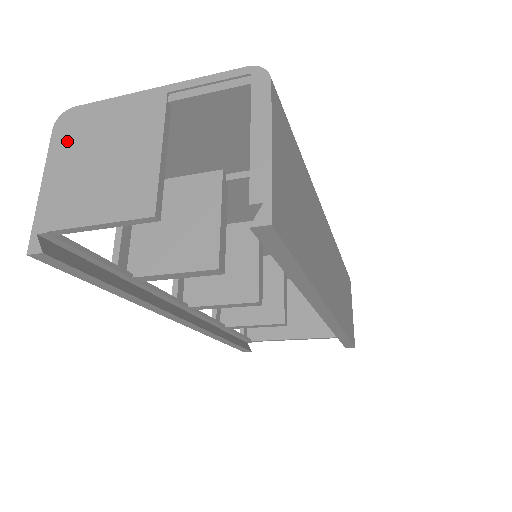
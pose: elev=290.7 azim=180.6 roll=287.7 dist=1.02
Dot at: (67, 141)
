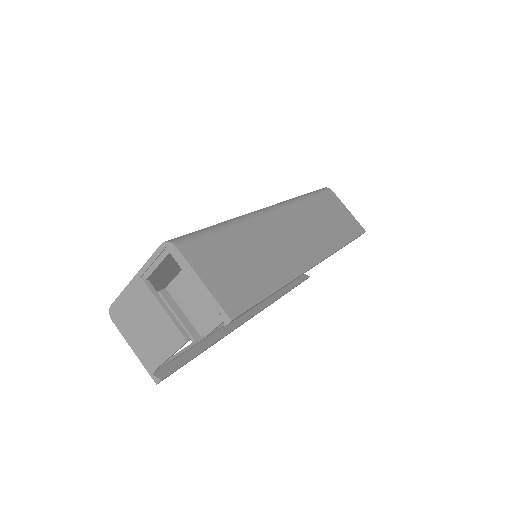
Dot at: (124, 325)
